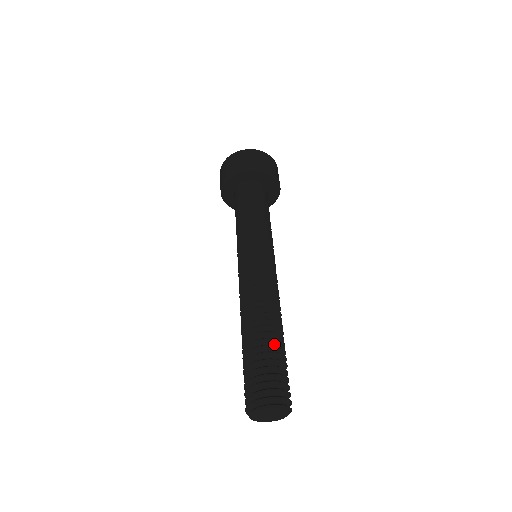
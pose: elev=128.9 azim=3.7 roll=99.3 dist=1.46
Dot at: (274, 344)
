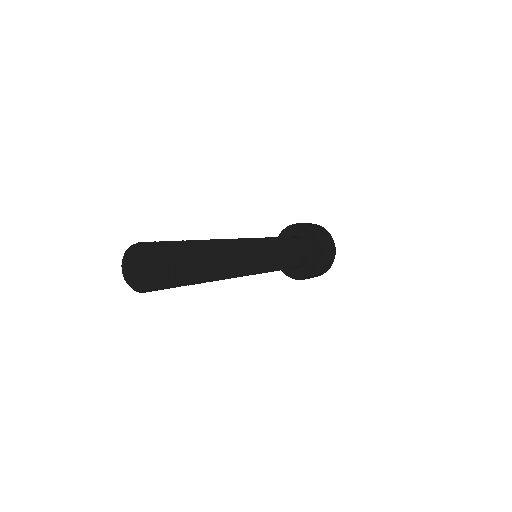
Dot at: occluded
